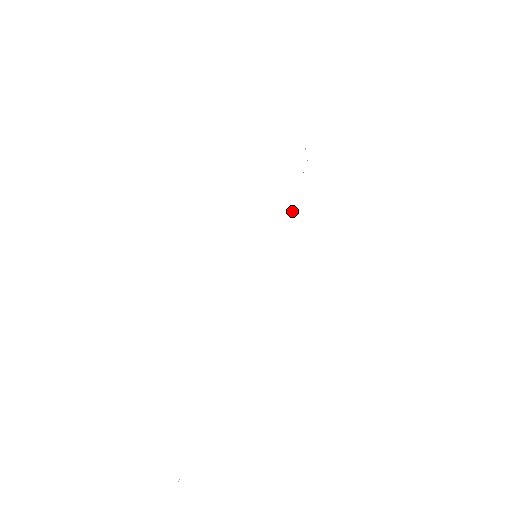
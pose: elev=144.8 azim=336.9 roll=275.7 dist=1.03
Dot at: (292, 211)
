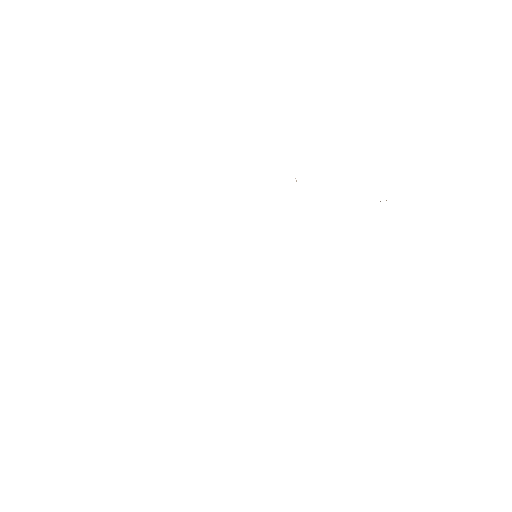
Dot at: occluded
